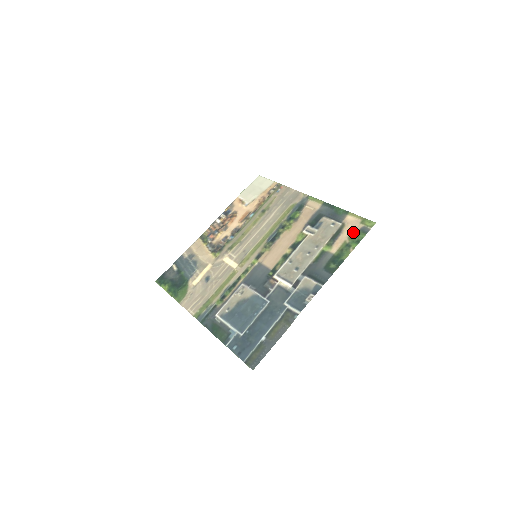
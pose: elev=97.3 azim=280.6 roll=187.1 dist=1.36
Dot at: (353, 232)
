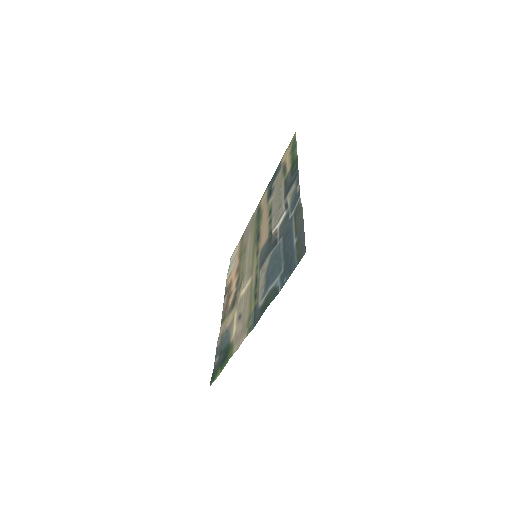
Dot at: (290, 152)
